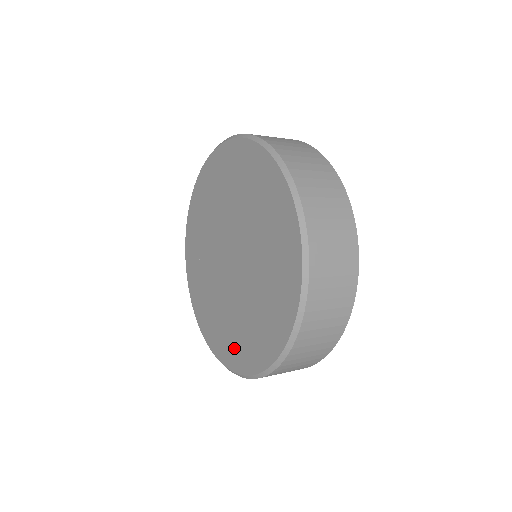
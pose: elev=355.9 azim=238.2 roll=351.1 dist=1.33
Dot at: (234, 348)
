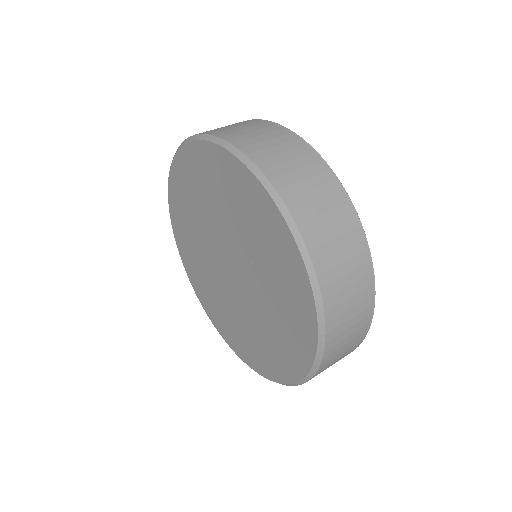
Dot at: (259, 356)
